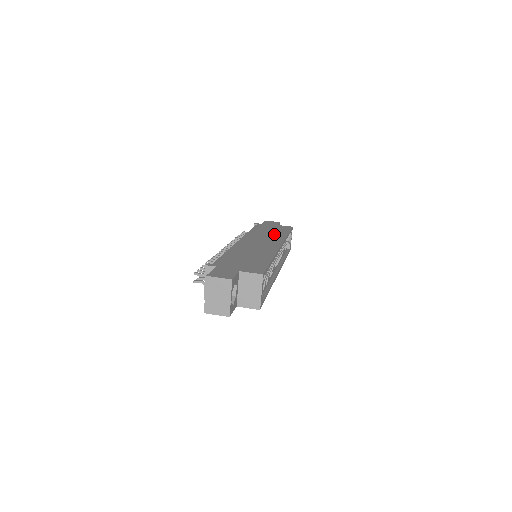
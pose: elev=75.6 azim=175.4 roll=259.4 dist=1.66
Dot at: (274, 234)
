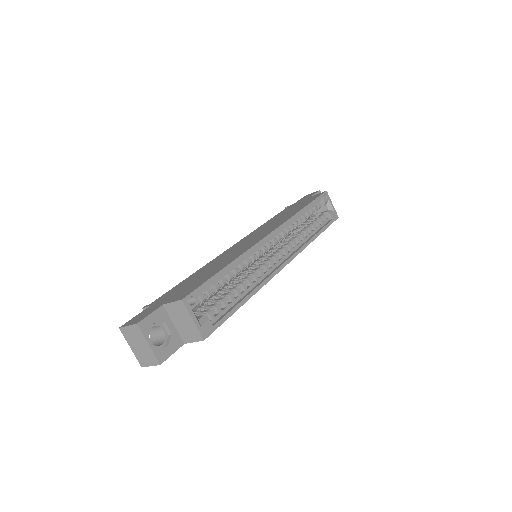
Dot at: (285, 216)
